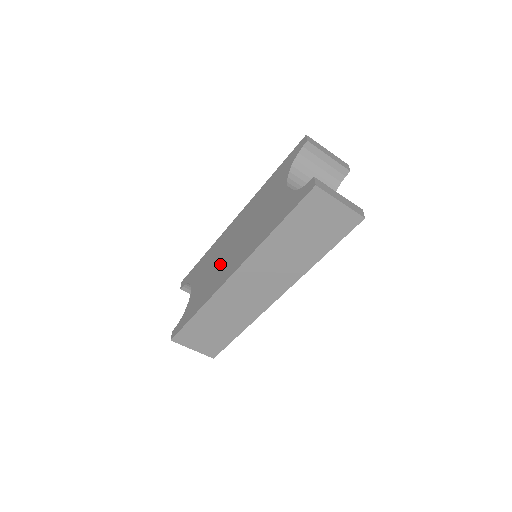
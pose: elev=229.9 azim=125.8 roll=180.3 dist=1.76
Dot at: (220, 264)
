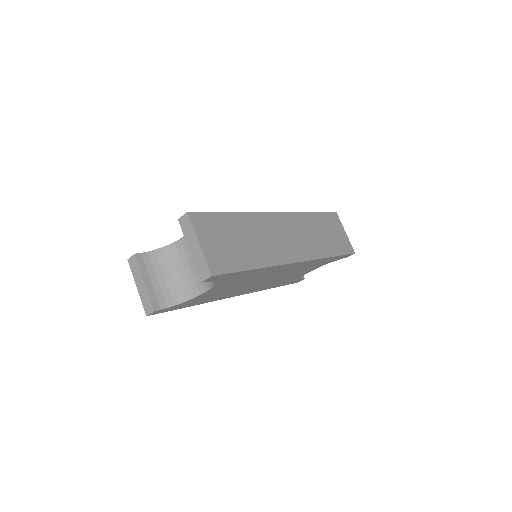
Dot at: occluded
